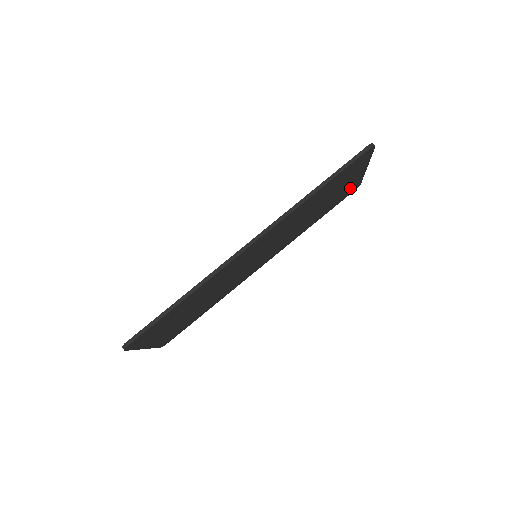
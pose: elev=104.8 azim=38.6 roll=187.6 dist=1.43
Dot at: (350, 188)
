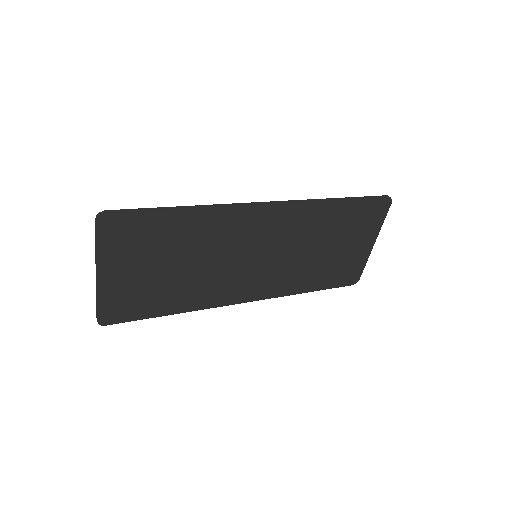
Dot at: (352, 268)
